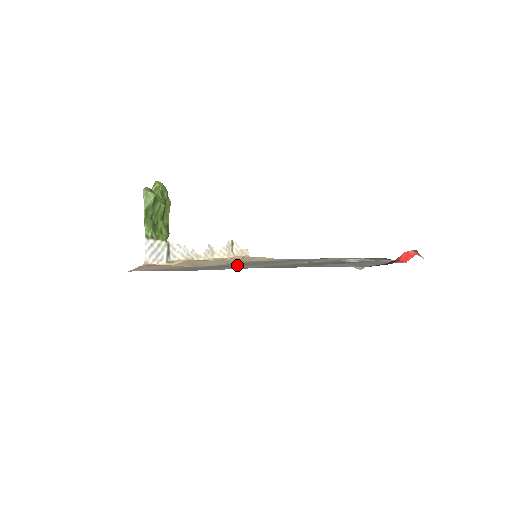
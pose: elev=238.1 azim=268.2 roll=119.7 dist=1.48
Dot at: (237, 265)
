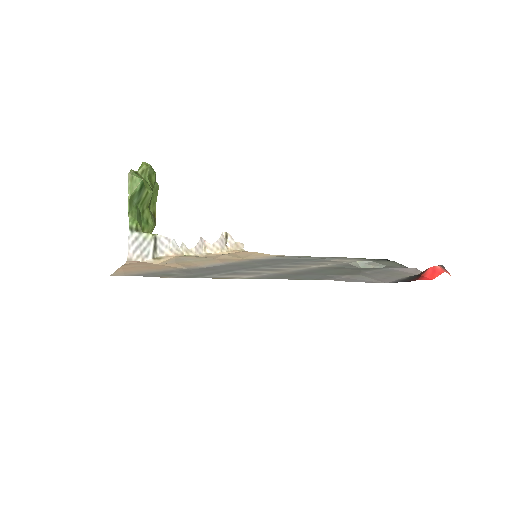
Dot at: (236, 268)
